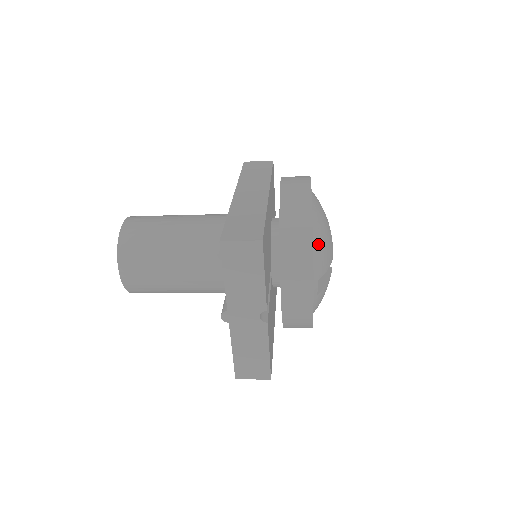
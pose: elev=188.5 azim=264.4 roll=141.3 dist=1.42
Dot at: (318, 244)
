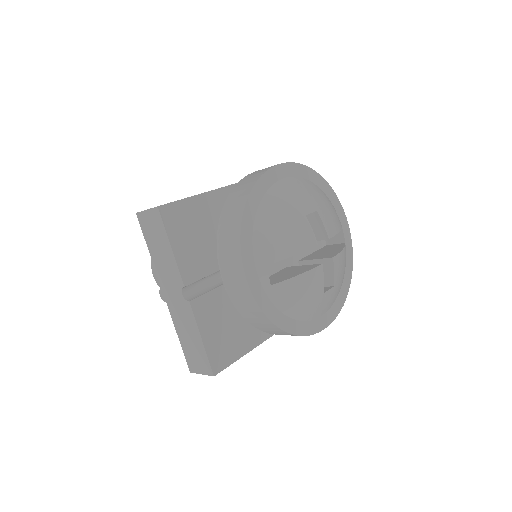
Dot at: (265, 224)
